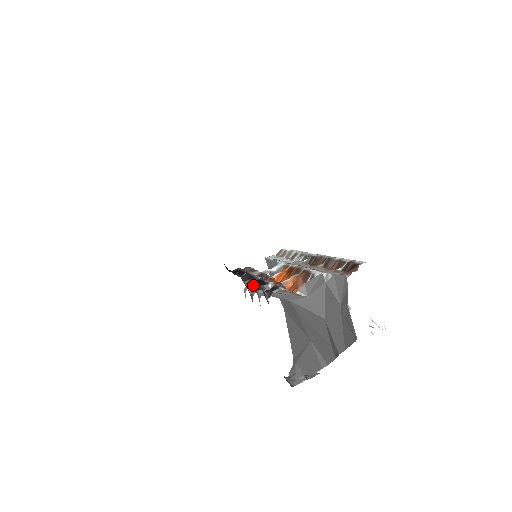
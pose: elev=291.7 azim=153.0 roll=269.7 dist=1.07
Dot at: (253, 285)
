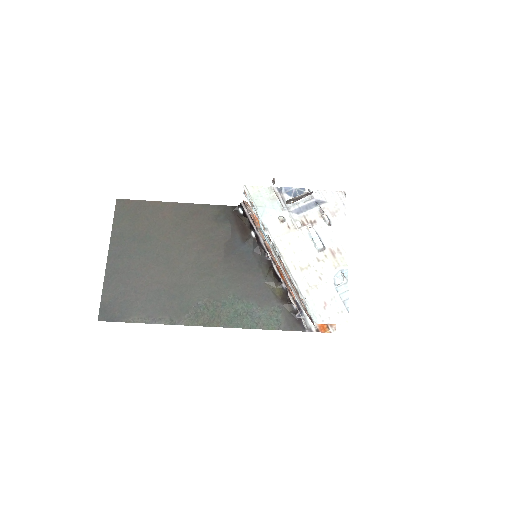
Dot at: (278, 286)
